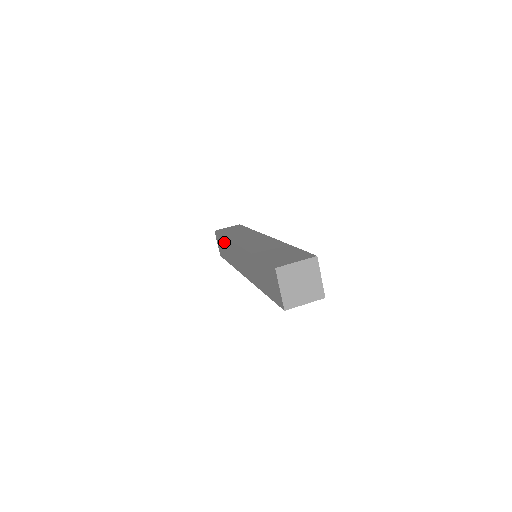
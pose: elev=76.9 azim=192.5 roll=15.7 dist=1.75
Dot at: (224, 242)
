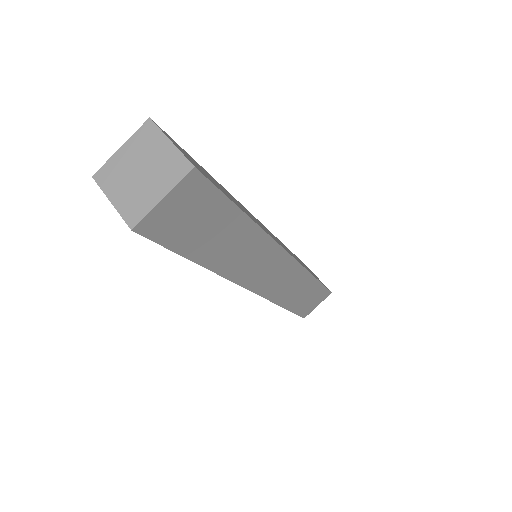
Dot at: occluded
